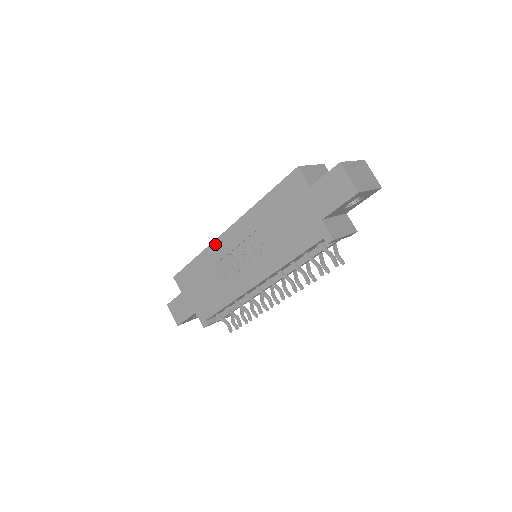
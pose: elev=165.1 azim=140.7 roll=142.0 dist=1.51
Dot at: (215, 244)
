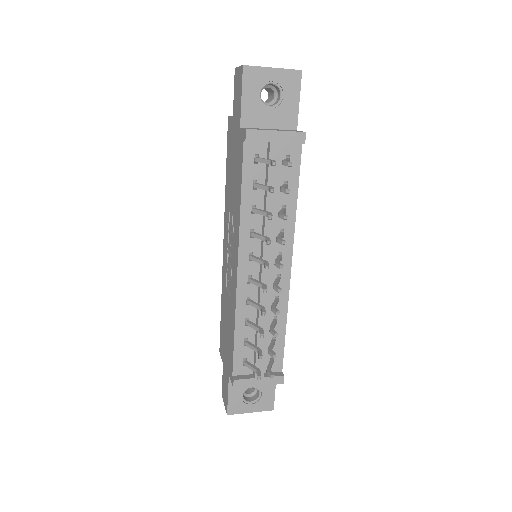
Dot at: (223, 269)
